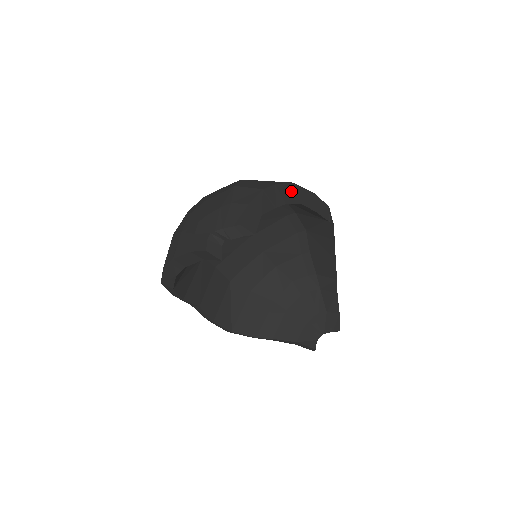
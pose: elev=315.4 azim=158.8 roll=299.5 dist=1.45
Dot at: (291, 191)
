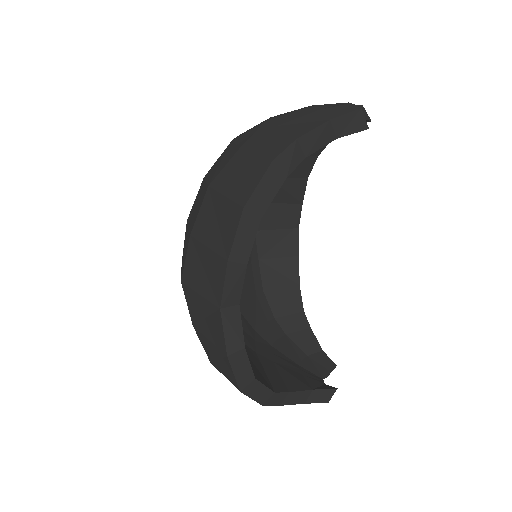
Dot at: occluded
